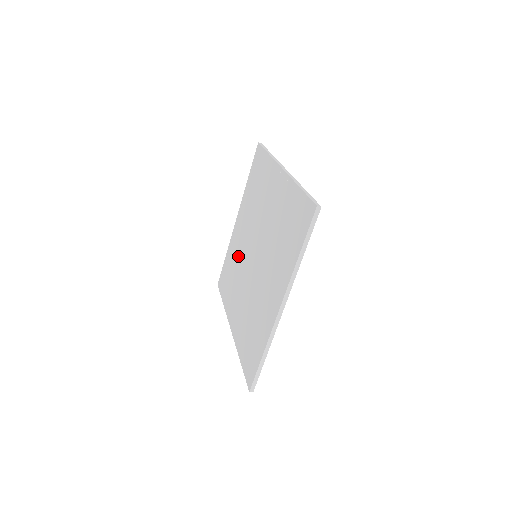
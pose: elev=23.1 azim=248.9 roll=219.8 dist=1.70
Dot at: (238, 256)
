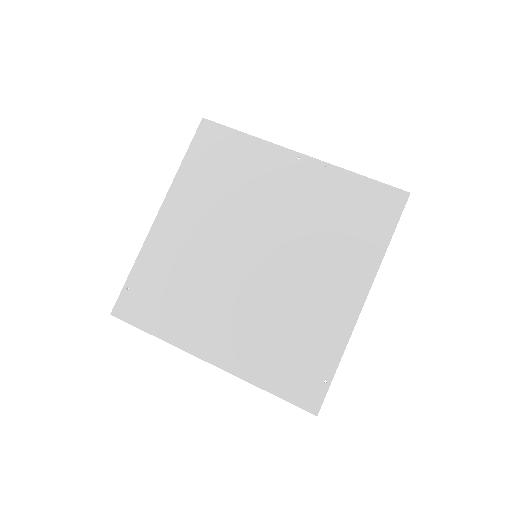
Dot at: (192, 262)
